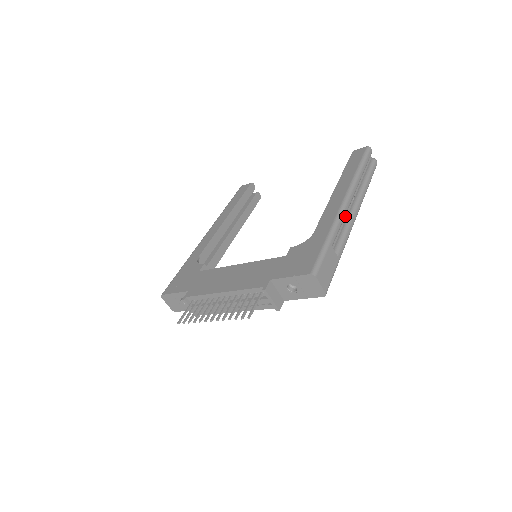
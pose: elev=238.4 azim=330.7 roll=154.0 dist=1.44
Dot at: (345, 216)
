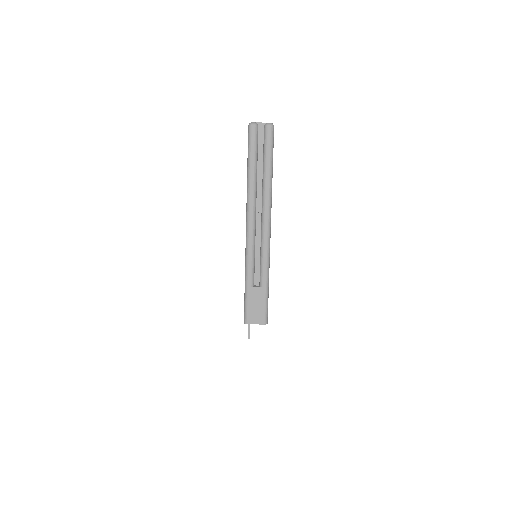
Dot at: (259, 235)
